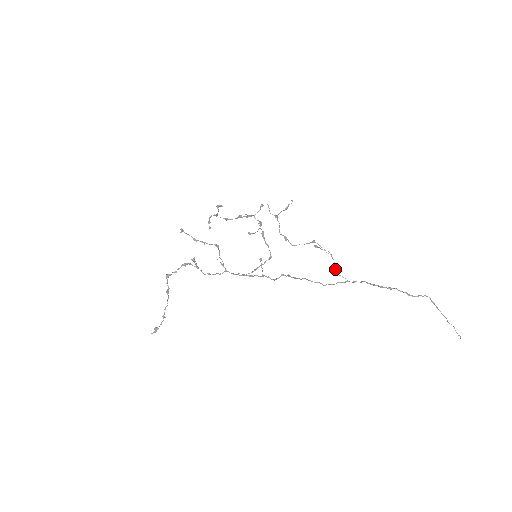
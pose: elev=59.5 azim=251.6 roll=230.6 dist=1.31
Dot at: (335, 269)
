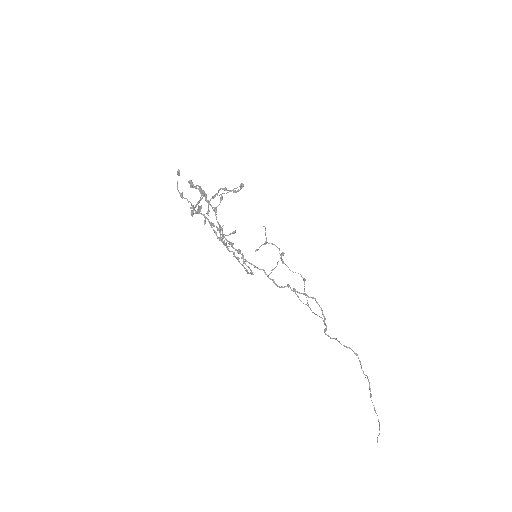
Dot at: (317, 315)
